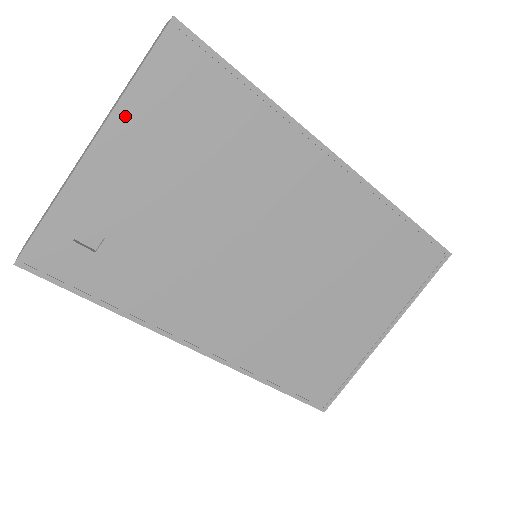
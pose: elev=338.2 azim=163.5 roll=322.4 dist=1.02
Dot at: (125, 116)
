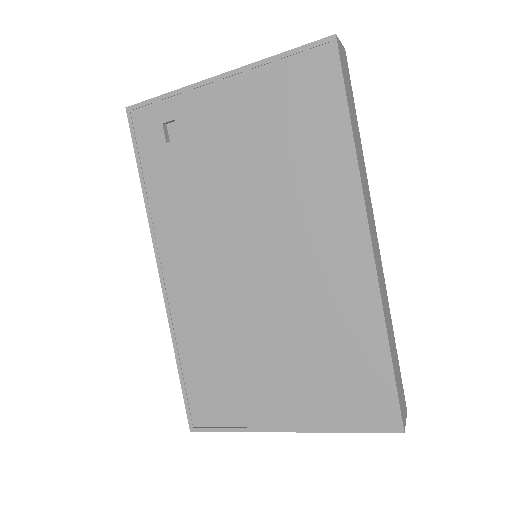
Dot at: (254, 74)
